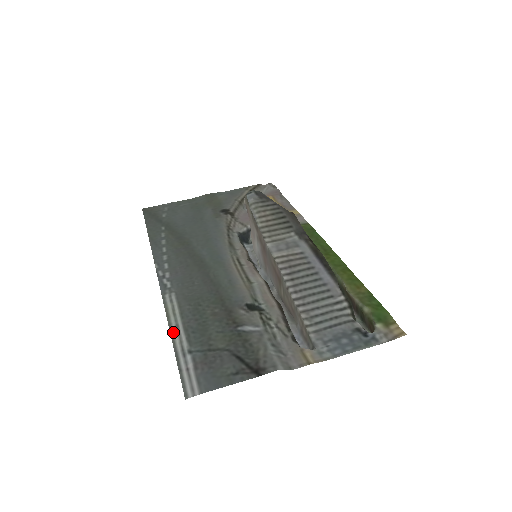
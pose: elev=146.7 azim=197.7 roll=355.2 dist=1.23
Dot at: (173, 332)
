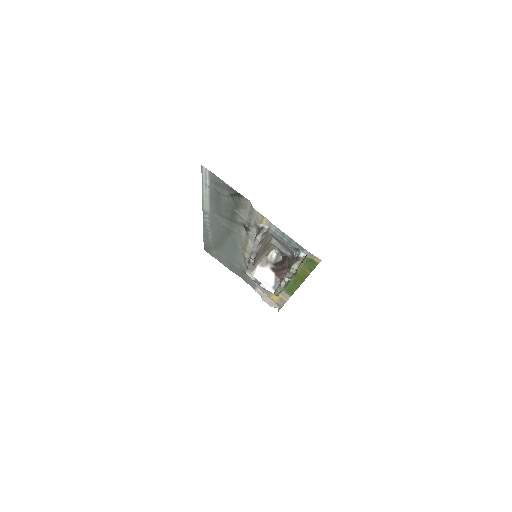
Dot at: (204, 193)
